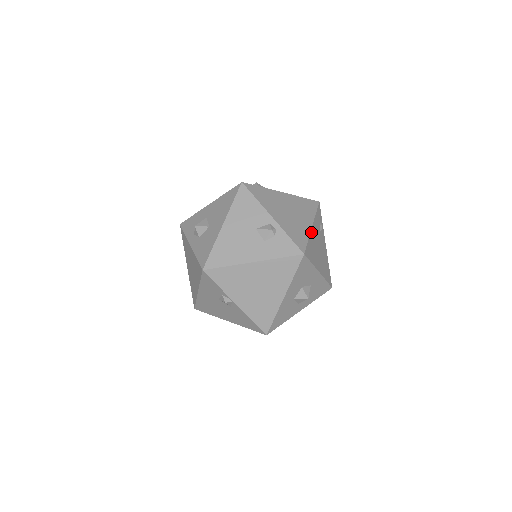
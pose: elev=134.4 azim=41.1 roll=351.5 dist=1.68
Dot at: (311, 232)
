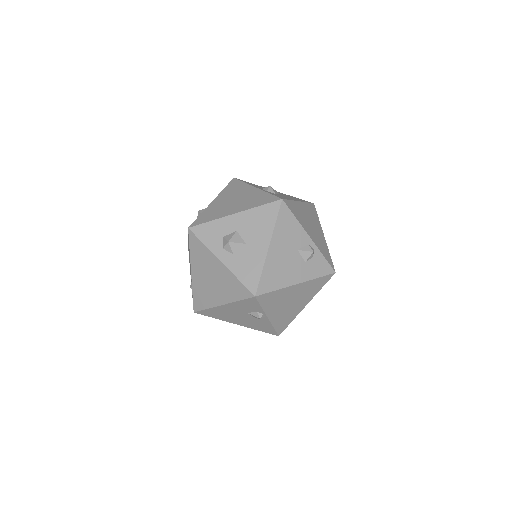
Dot at: (326, 244)
